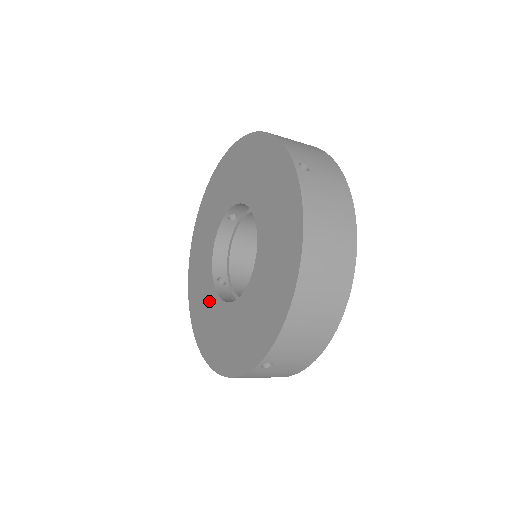
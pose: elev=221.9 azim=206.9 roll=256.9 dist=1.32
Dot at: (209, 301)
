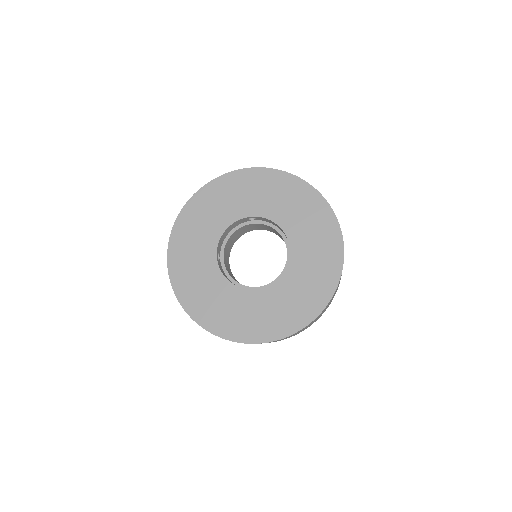
Dot at: (205, 268)
